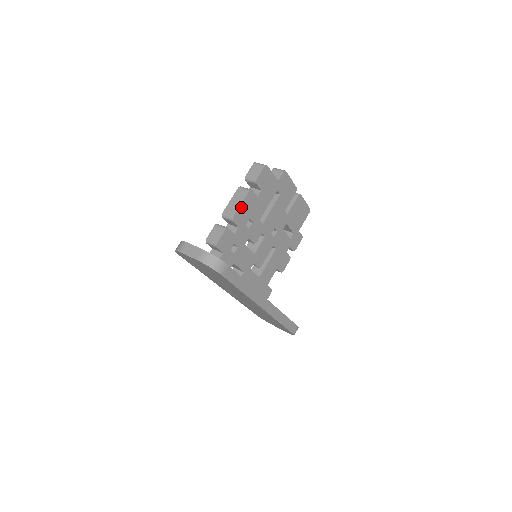
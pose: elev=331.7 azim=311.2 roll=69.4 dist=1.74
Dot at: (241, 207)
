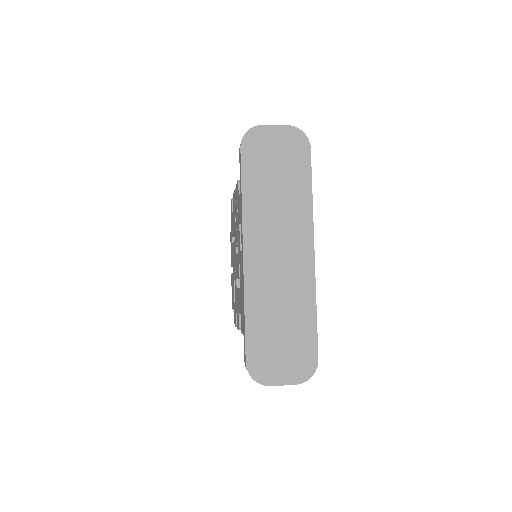
Dot at: occluded
